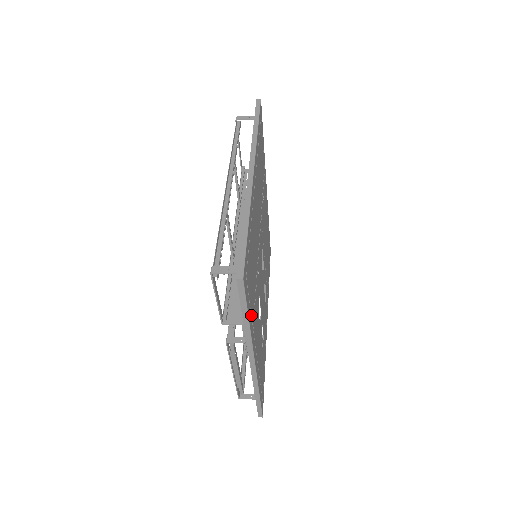
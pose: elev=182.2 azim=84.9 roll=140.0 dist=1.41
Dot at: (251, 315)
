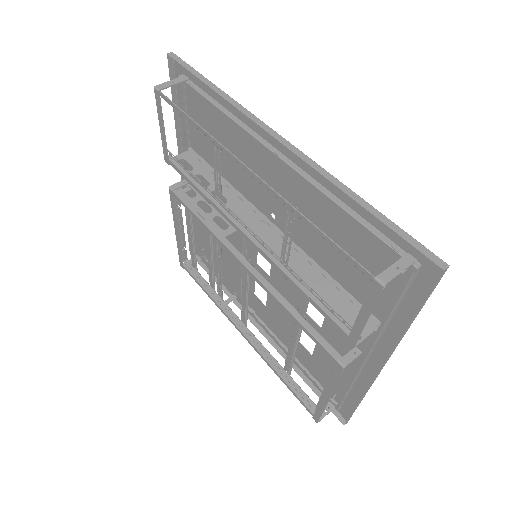
Dot at: (391, 313)
